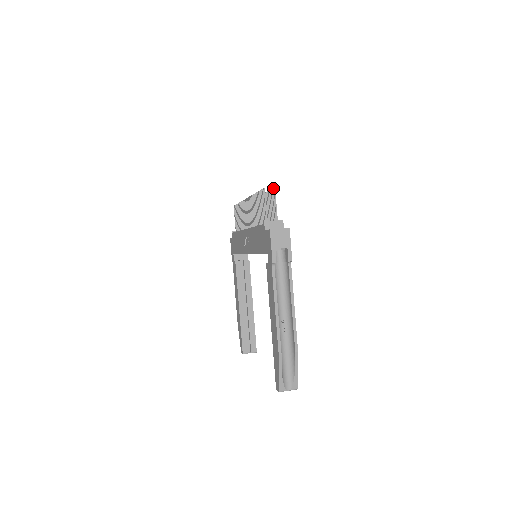
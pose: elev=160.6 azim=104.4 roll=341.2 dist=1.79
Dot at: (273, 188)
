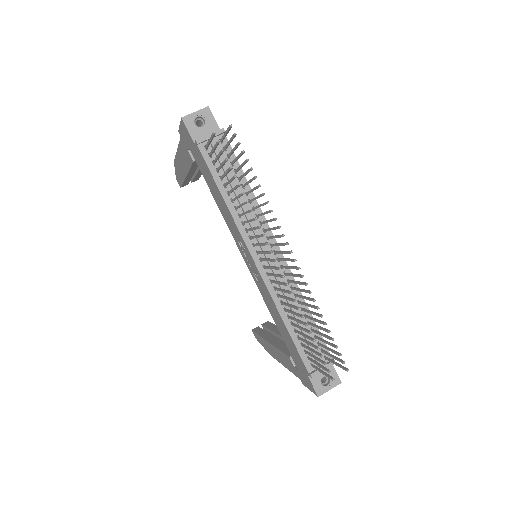
Dot at: occluded
